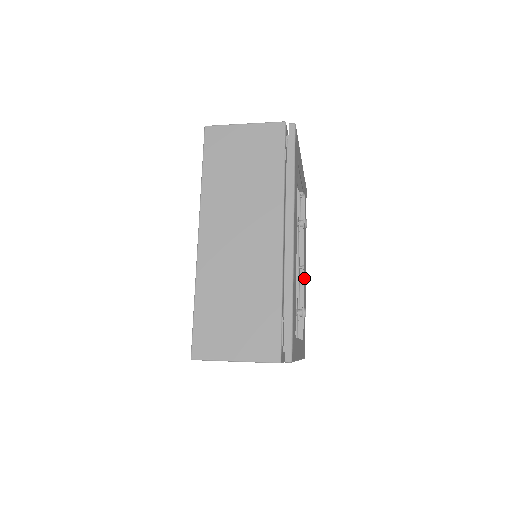
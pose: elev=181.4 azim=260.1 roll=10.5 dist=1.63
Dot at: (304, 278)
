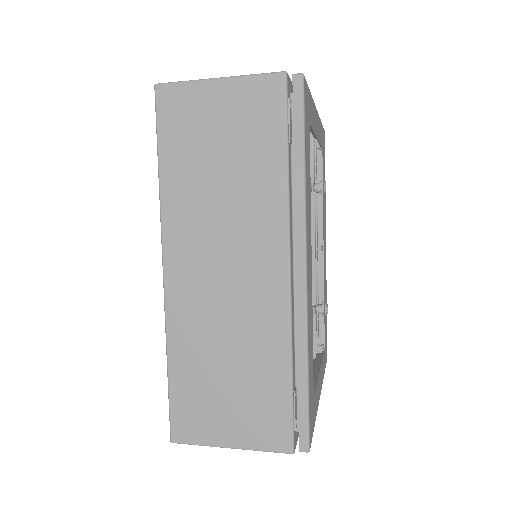
Dot at: (324, 265)
